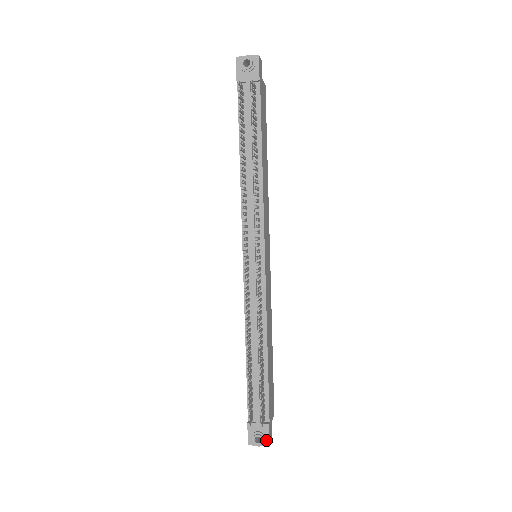
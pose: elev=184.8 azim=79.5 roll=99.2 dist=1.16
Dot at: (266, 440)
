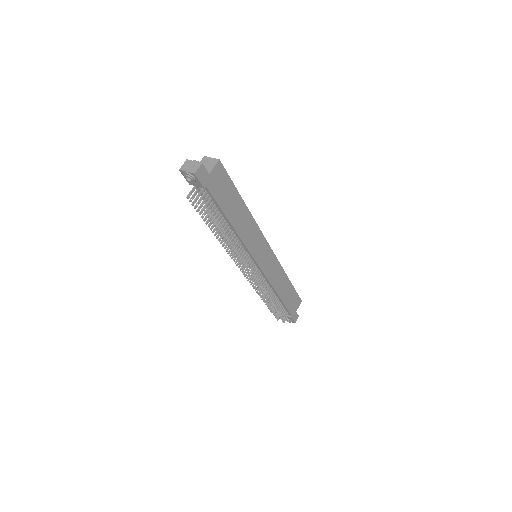
Dot at: (292, 321)
